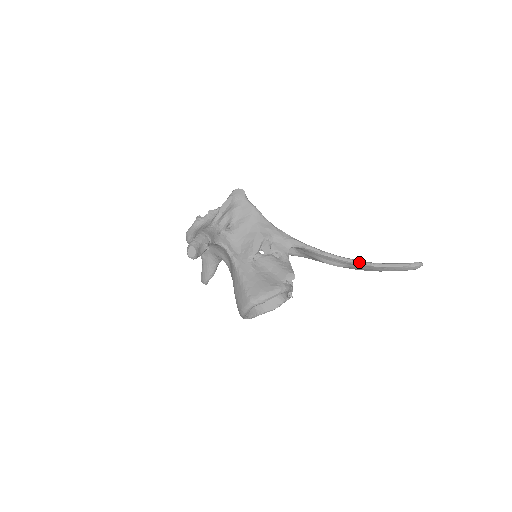
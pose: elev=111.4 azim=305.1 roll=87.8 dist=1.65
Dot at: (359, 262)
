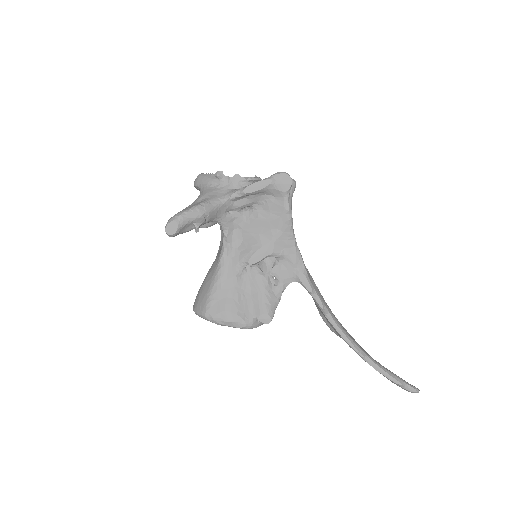
Dot at: (354, 347)
